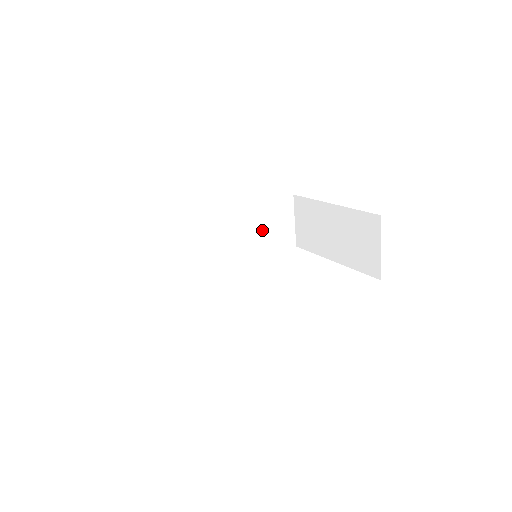
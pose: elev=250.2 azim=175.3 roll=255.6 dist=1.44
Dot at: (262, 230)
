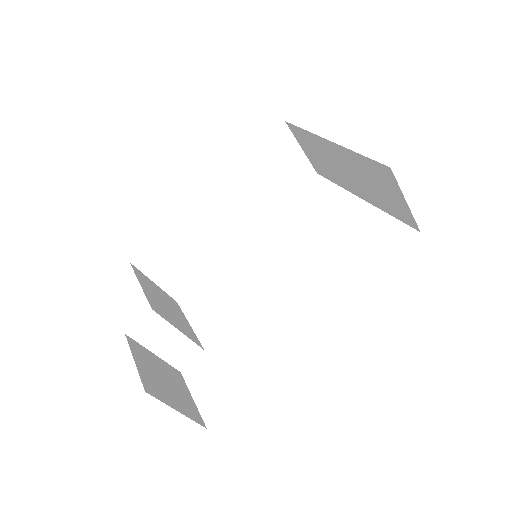
Dot at: (265, 183)
